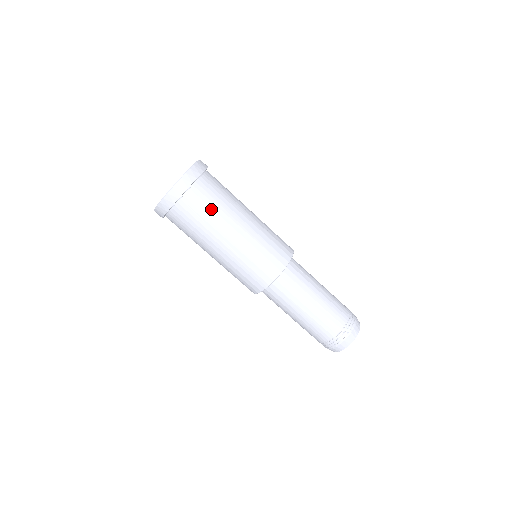
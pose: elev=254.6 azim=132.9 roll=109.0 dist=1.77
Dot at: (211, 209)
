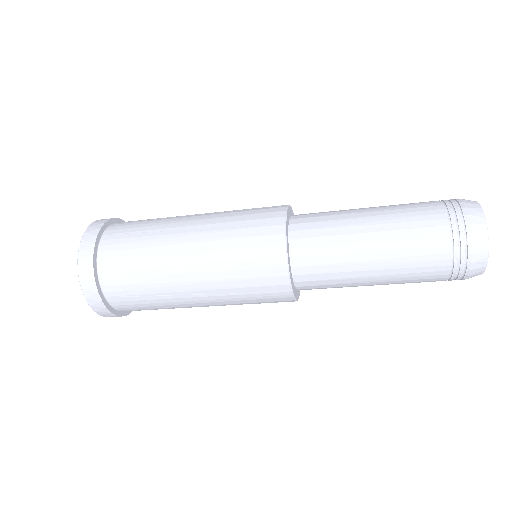
Dot at: (140, 278)
